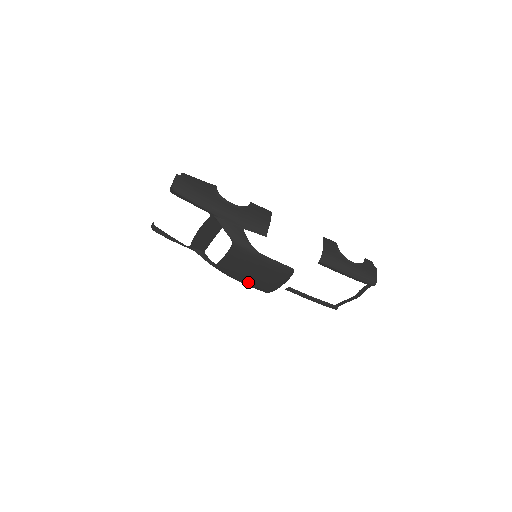
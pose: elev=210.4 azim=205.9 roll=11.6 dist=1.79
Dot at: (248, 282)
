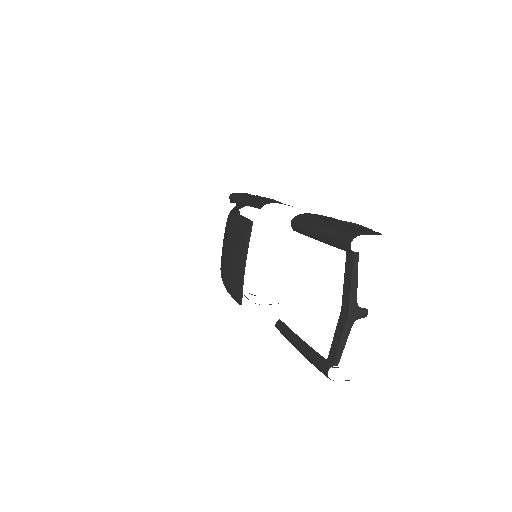
Dot at: (229, 281)
